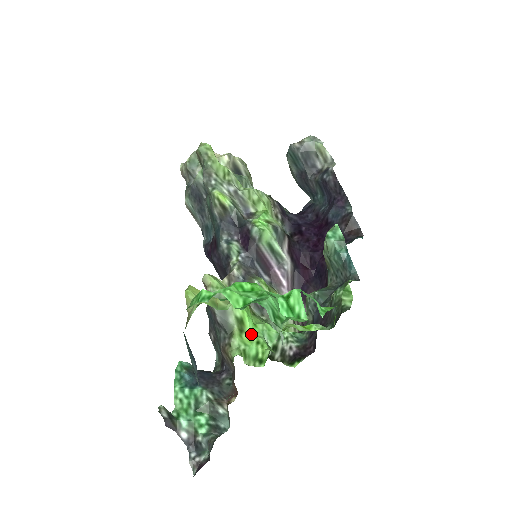
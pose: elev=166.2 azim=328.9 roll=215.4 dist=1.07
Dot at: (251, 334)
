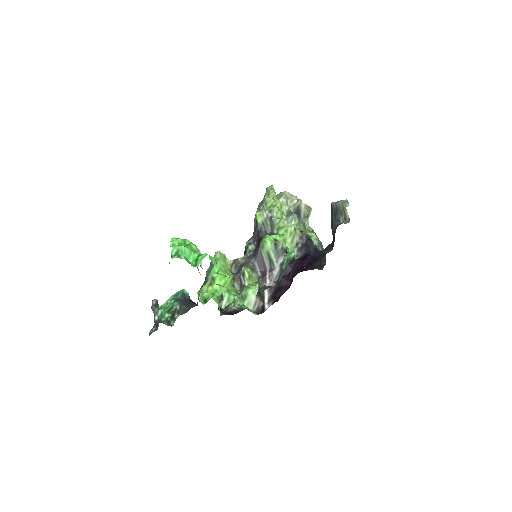
Dot at: (215, 289)
